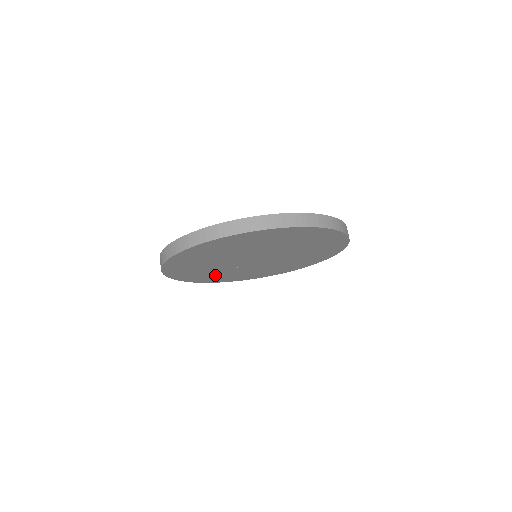
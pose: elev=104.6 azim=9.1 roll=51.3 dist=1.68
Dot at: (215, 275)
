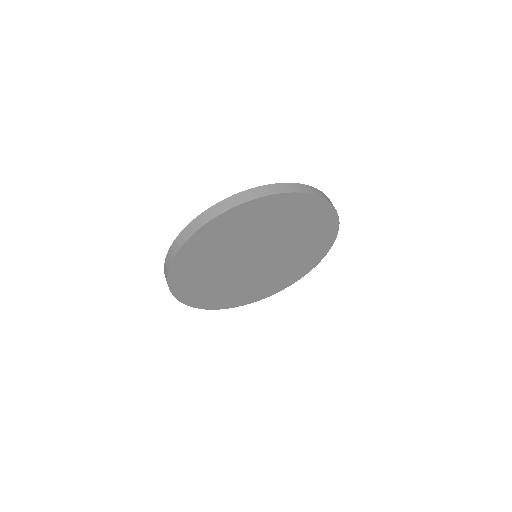
Dot at: (212, 291)
